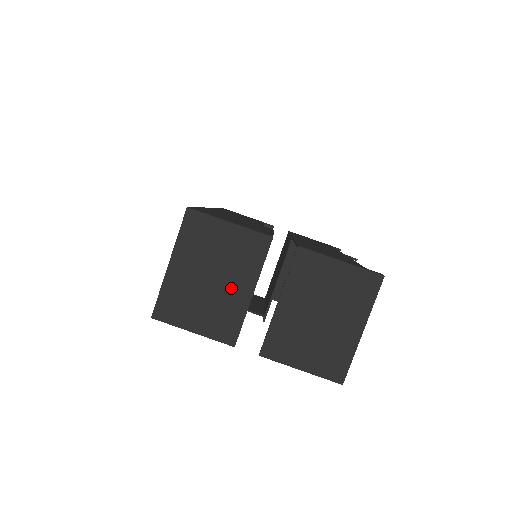
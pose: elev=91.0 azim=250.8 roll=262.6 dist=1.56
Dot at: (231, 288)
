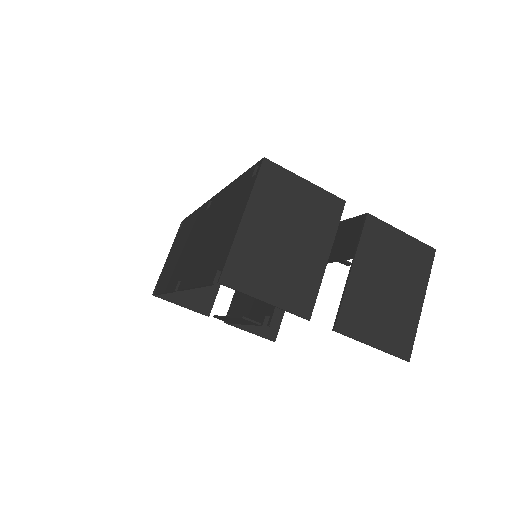
Dot at: (307, 252)
